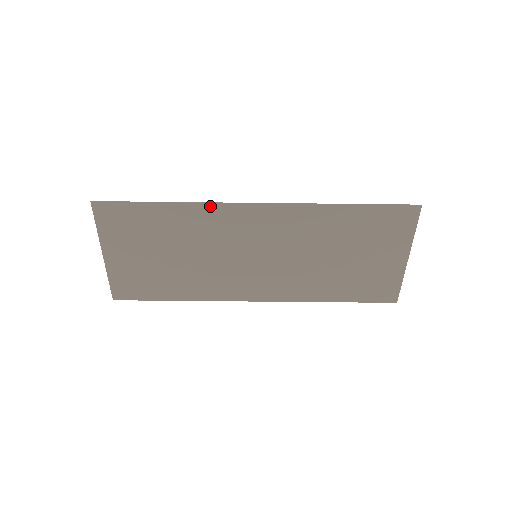
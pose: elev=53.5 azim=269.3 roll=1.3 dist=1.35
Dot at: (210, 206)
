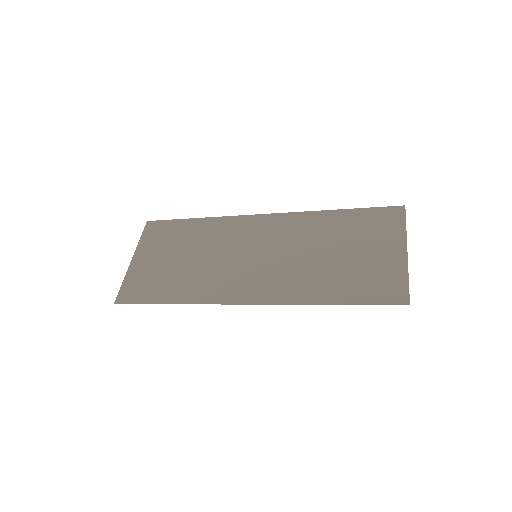
Dot at: (207, 301)
